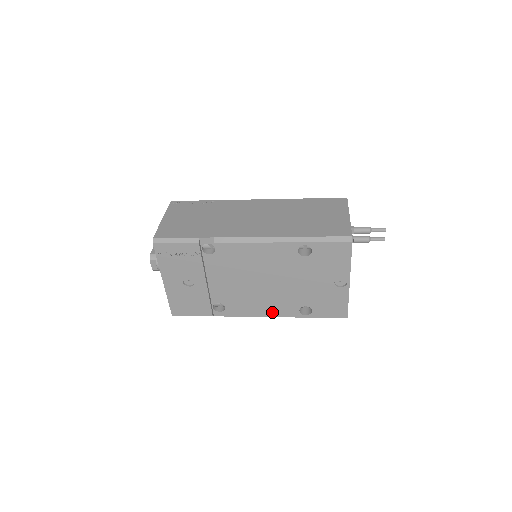
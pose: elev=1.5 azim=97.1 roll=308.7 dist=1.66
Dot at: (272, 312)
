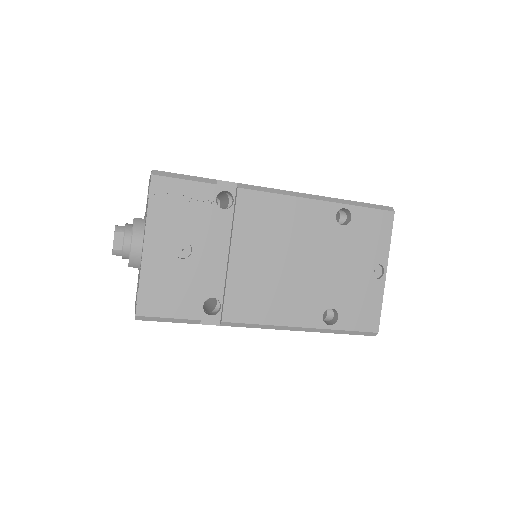
Dot at: (287, 317)
